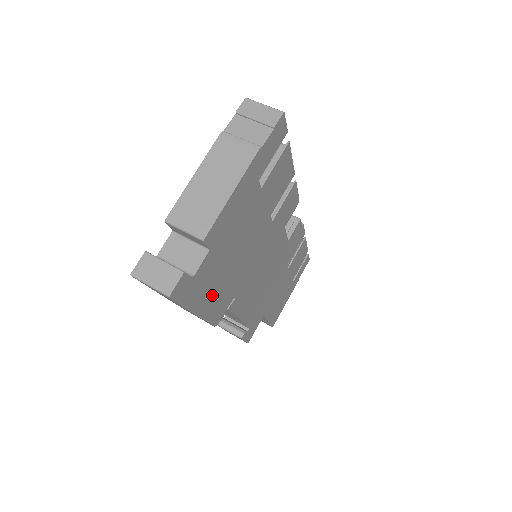
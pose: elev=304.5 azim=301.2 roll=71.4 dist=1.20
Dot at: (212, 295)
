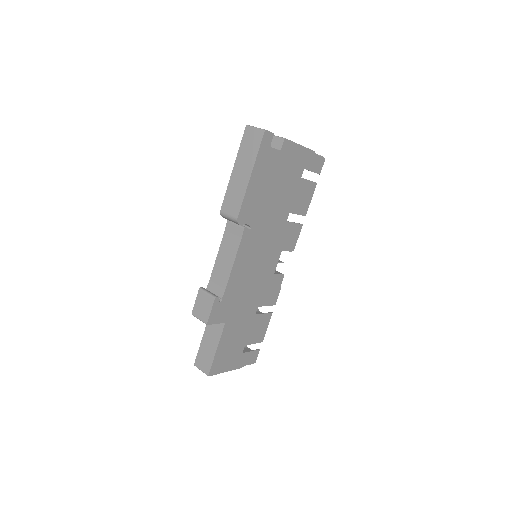
Dot at: (258, 186)
